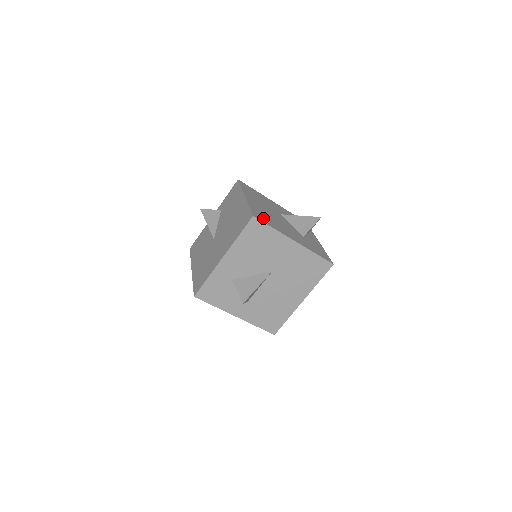
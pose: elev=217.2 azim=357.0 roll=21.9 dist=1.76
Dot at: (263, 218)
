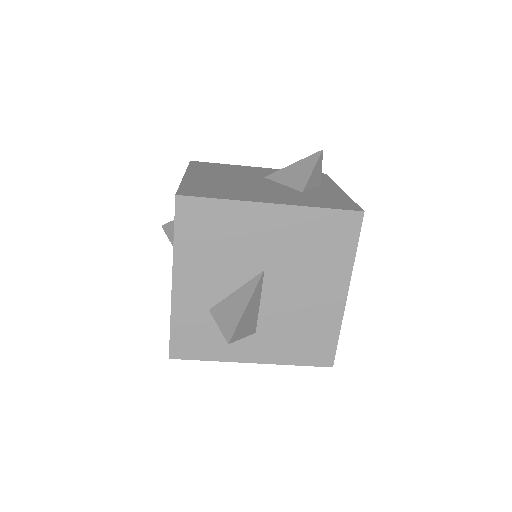
Dot at: (204, 192)
